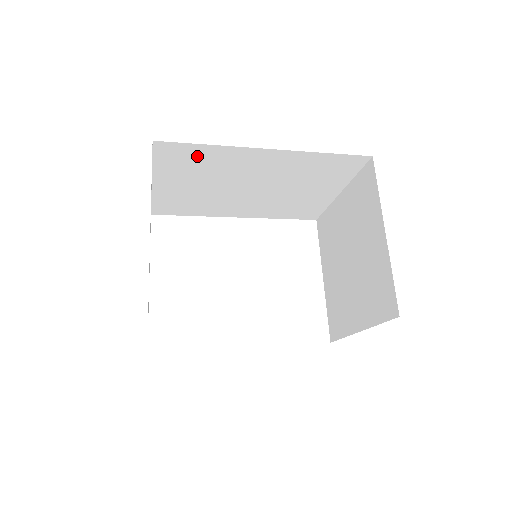
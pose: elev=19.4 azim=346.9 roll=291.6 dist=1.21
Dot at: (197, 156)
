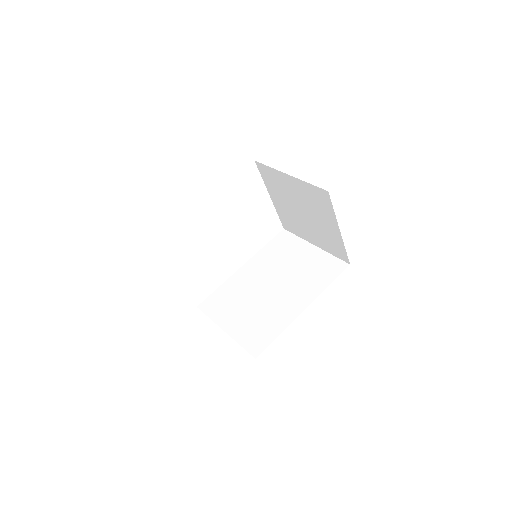
Dot at: occluded
